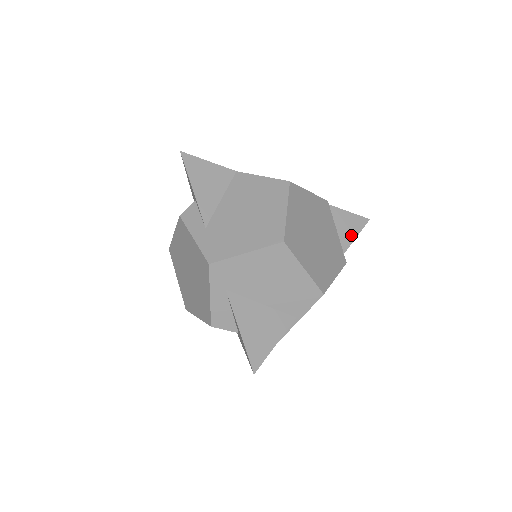
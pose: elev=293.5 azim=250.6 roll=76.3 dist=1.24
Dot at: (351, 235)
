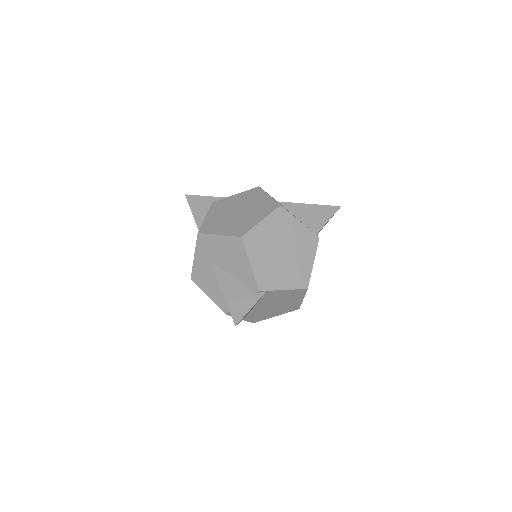
Dot at: occluded
